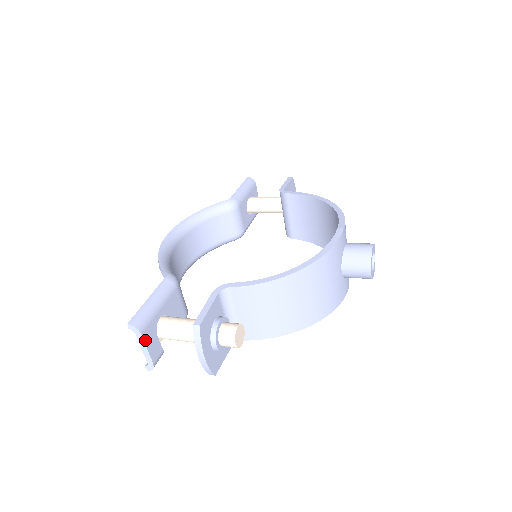
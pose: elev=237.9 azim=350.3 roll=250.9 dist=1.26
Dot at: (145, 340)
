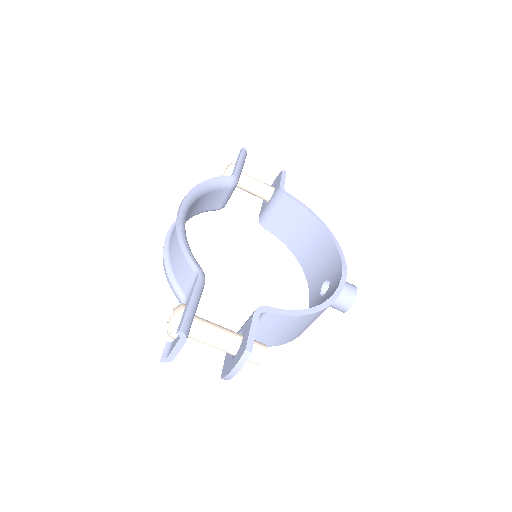
Dot at: (183, 344)
